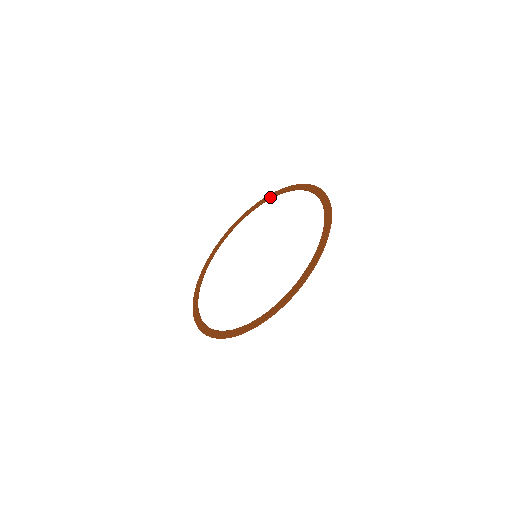
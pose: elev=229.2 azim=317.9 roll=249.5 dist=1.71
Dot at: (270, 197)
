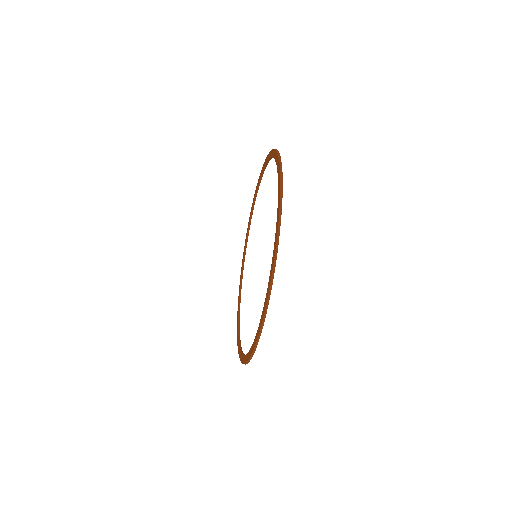
Dot at: (268, 159)
